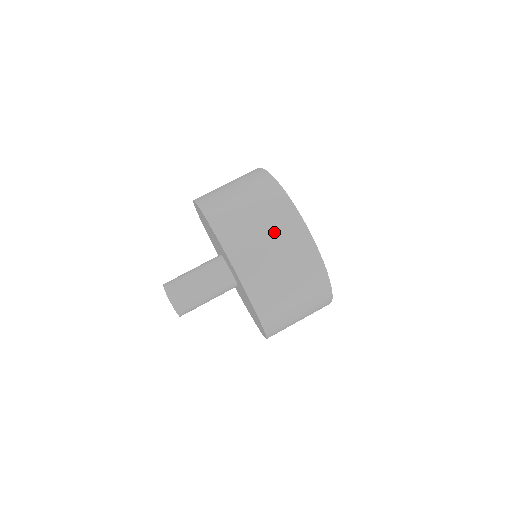
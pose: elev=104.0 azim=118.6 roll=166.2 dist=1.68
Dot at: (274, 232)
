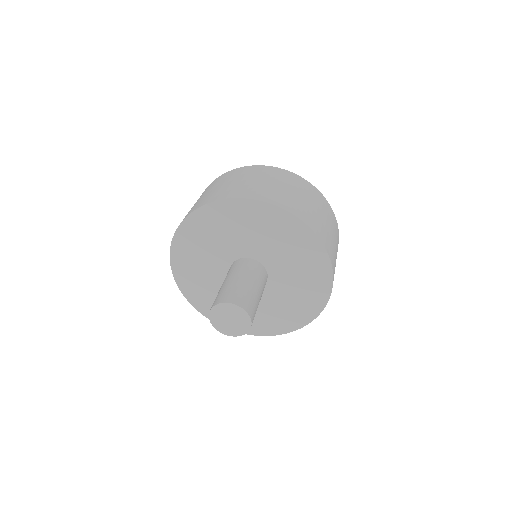
Dot at: (265, 178)
